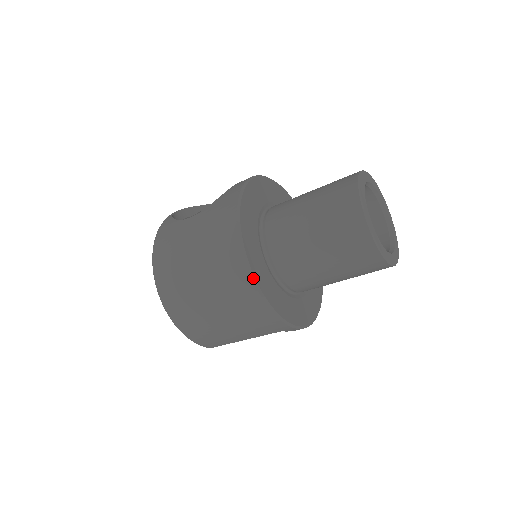
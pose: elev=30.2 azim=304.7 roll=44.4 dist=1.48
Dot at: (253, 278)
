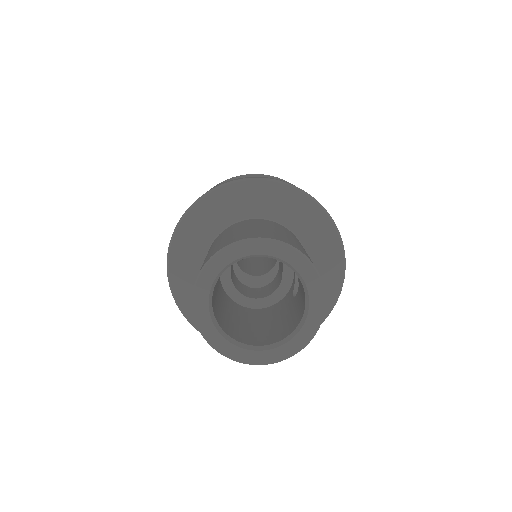
Dot at: (168, 265)
